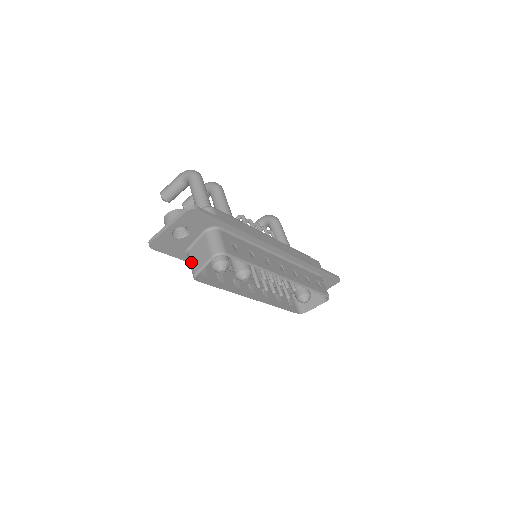
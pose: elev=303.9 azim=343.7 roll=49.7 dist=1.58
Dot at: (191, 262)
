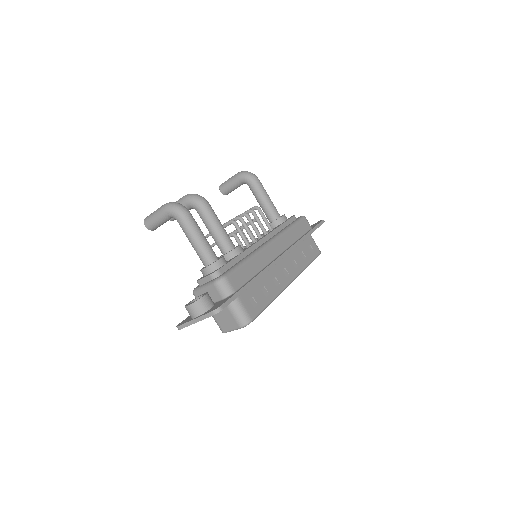
Dot at: (216, 321)
